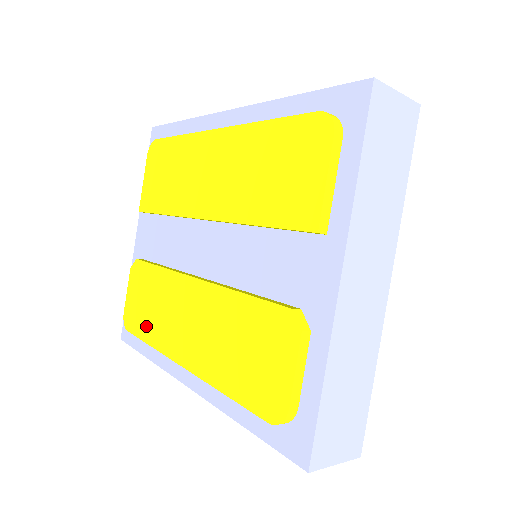
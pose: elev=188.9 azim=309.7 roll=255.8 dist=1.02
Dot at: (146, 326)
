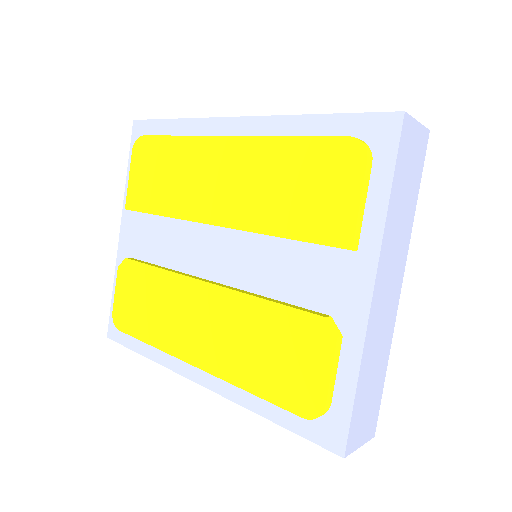
Dot at: (145, 326)
